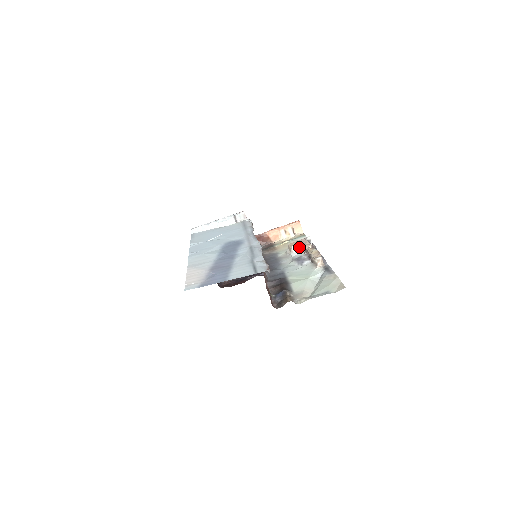
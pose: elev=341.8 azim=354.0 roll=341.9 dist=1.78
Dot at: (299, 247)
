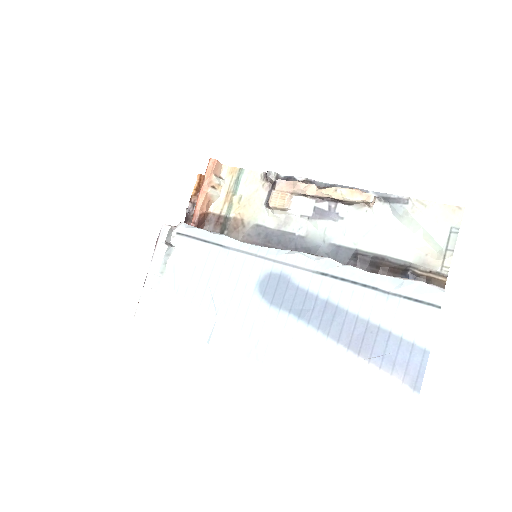
Dot at: (290, 197)
